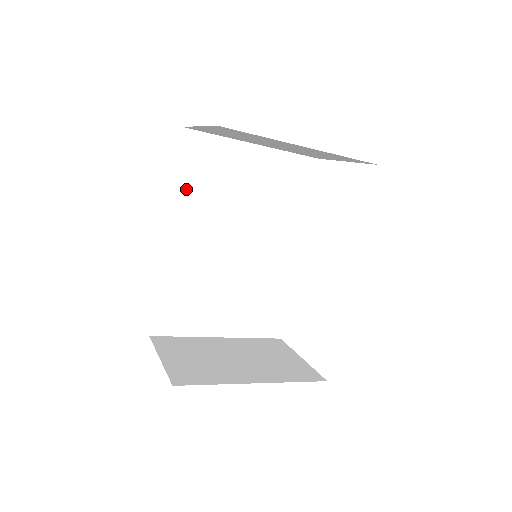
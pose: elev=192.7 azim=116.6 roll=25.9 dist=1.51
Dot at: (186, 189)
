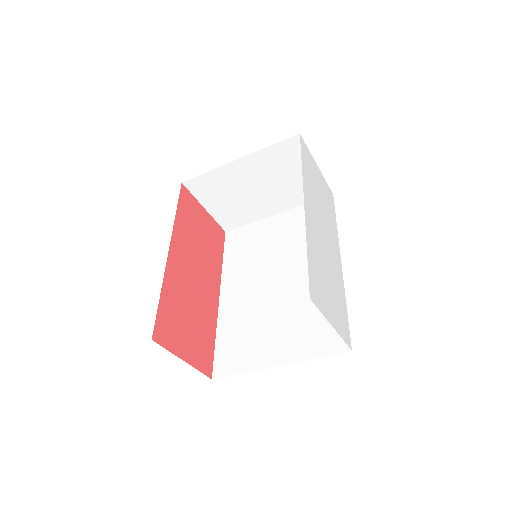
Dot at: (232, 262)
